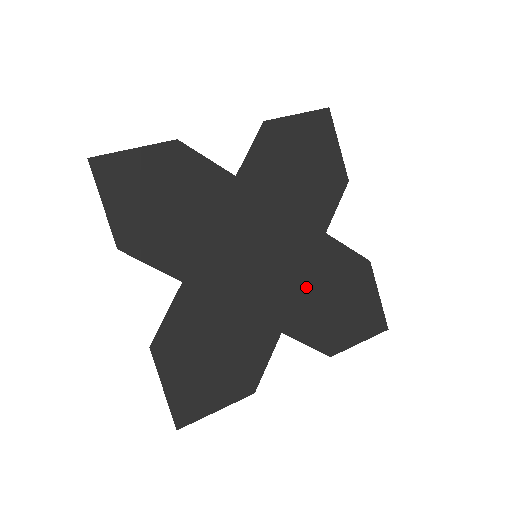
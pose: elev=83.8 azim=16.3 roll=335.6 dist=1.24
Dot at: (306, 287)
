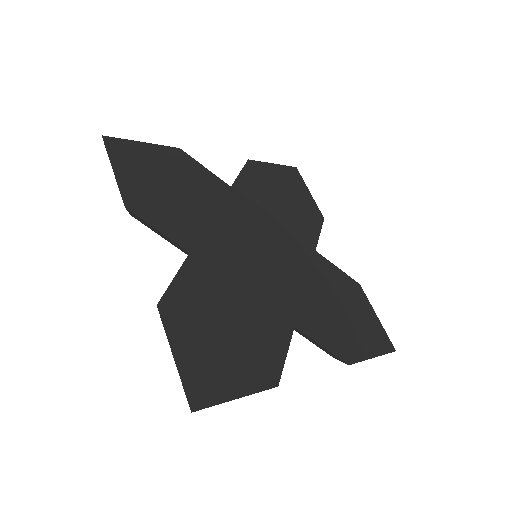
Dot at: (309, 290)
